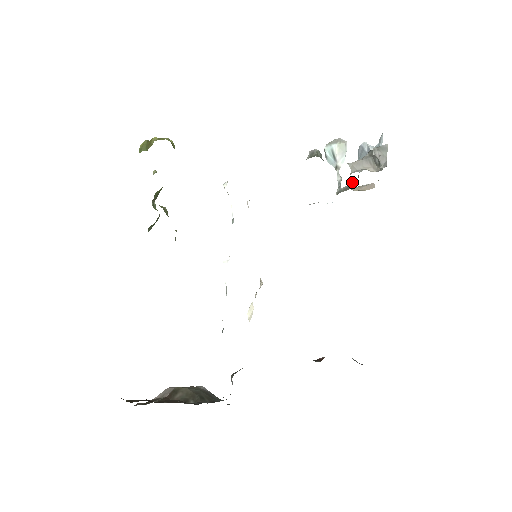
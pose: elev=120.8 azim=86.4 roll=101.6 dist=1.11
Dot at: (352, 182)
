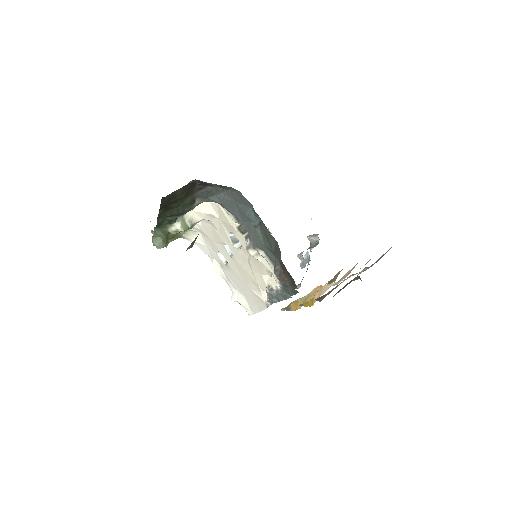
Dot at: (307, 269)
